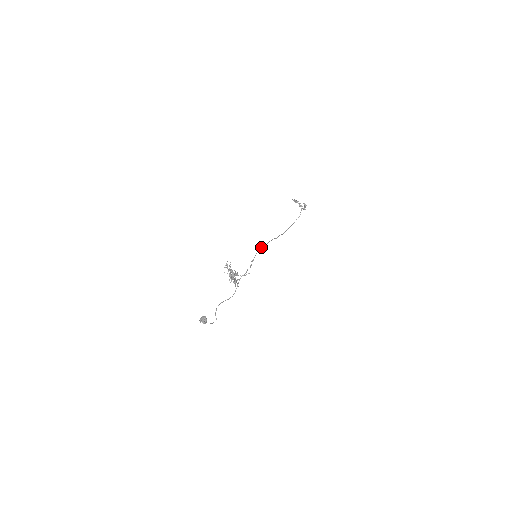
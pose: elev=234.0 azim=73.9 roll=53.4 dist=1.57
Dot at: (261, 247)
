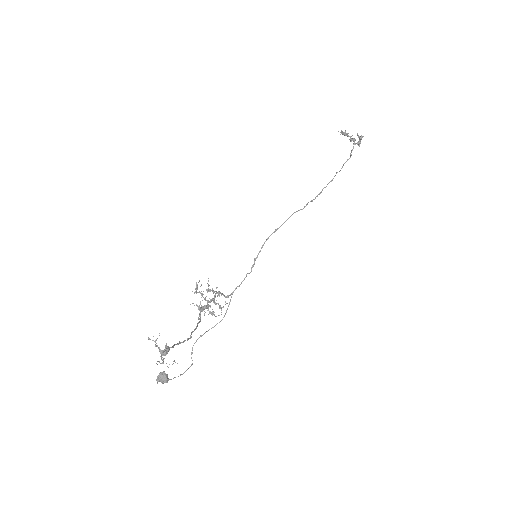
Dot at: occluded
